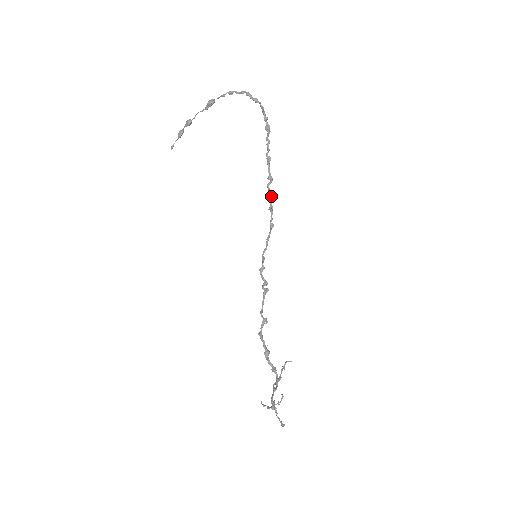
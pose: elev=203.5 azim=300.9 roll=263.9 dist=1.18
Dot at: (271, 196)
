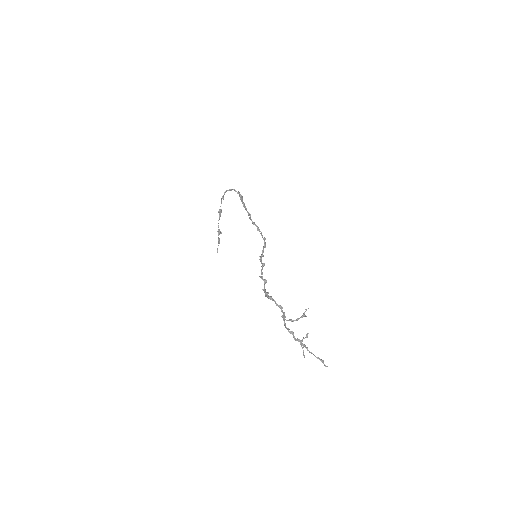
Dot at: (254, 222)
